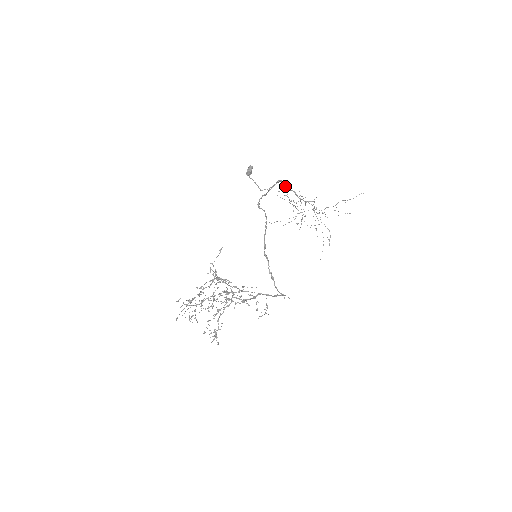
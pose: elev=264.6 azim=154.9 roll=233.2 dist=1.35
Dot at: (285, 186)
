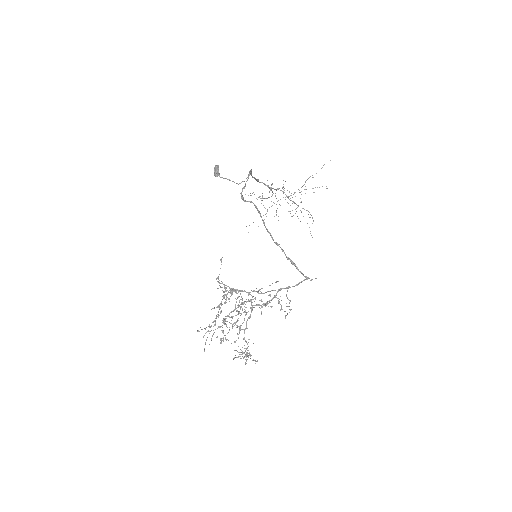
Dot at: (254, 178)
